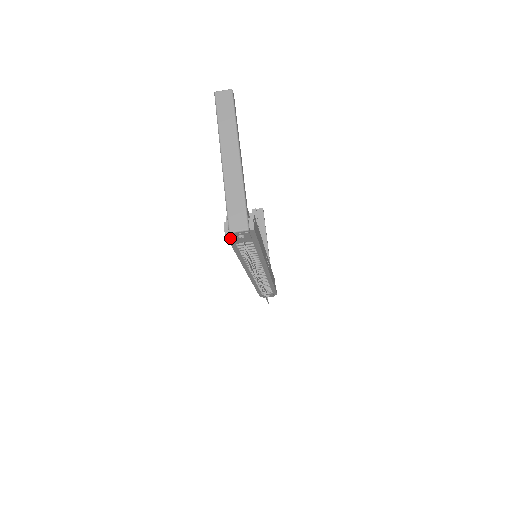
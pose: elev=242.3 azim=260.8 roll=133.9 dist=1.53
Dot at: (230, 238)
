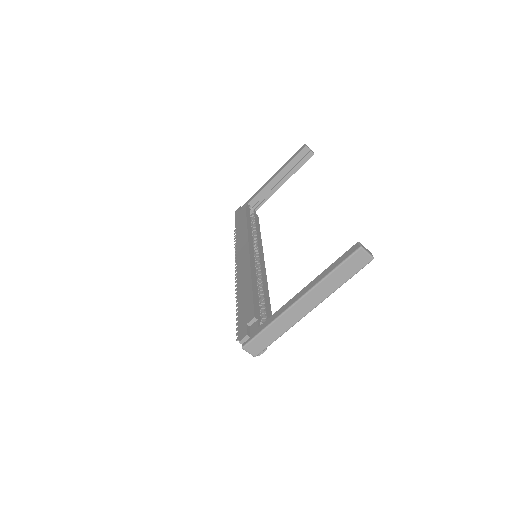
Dot at: occluded
